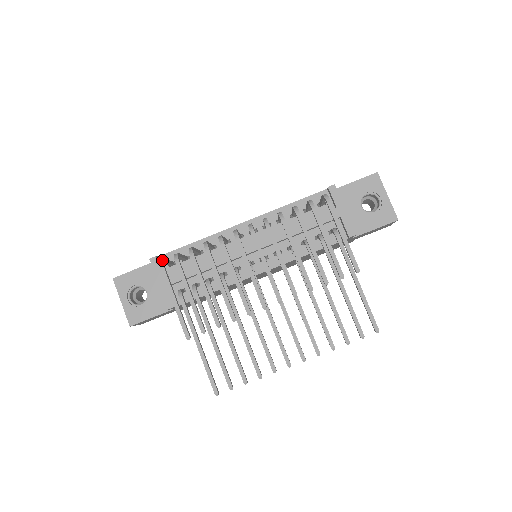
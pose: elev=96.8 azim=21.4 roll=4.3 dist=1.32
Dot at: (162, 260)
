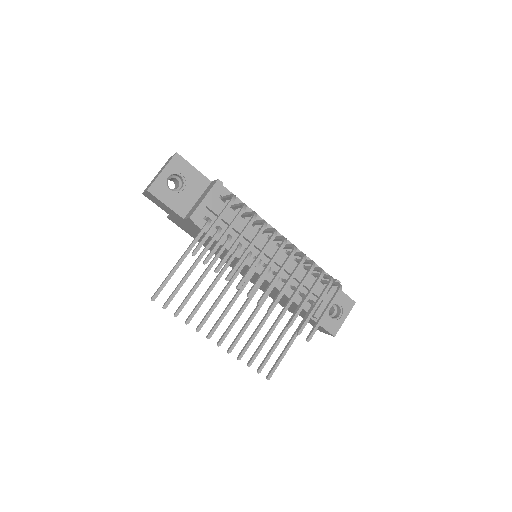
Dot at: occluded
